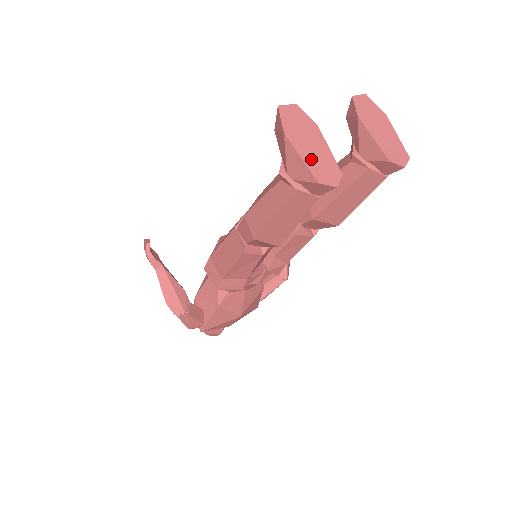
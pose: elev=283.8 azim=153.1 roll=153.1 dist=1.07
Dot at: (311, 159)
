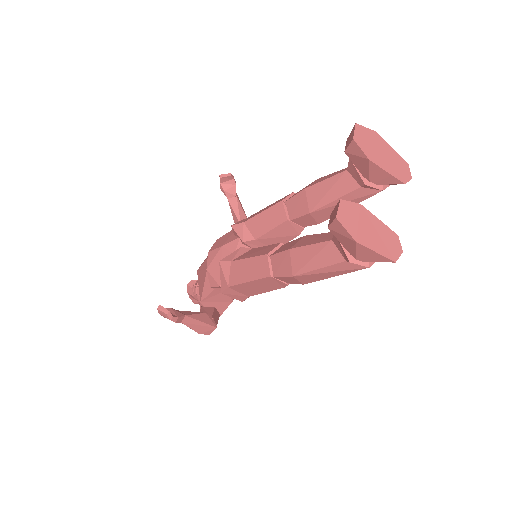
Dot at: (380, 246)
